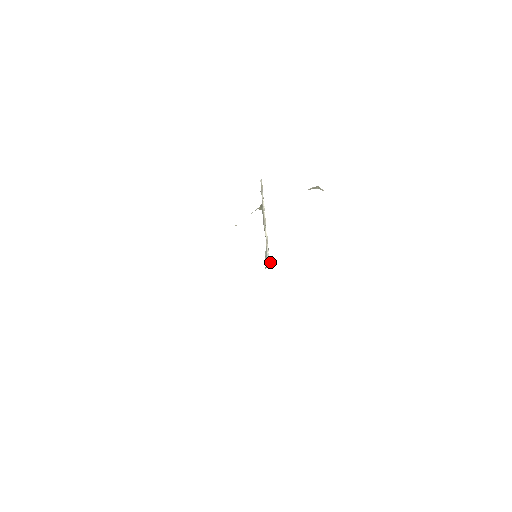
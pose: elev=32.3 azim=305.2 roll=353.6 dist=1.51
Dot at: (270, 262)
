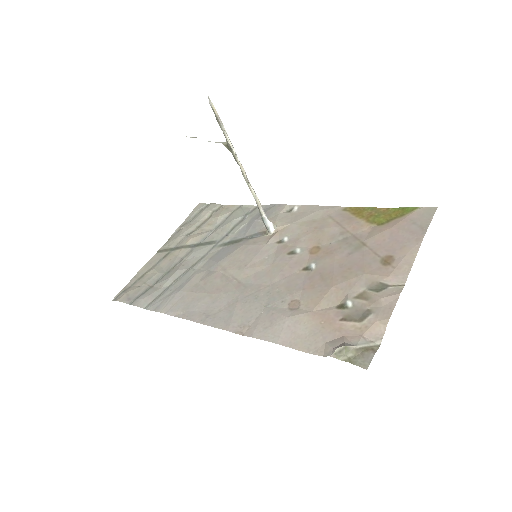
Dot at: (270, 224)
